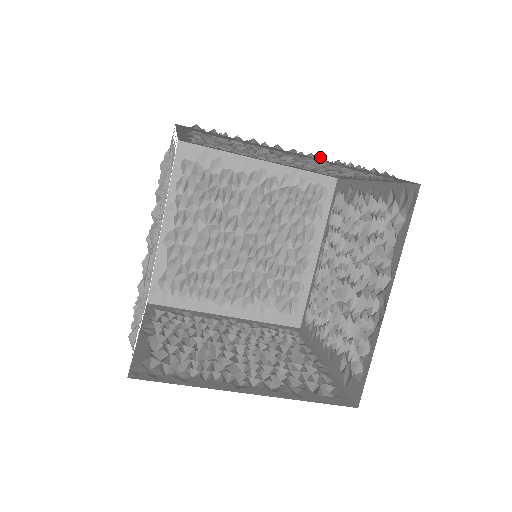
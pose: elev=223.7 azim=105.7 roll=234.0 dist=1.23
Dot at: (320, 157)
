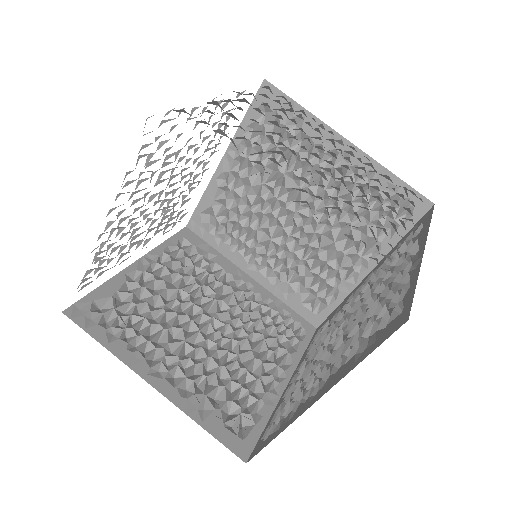
Dot at: (344, 187)
